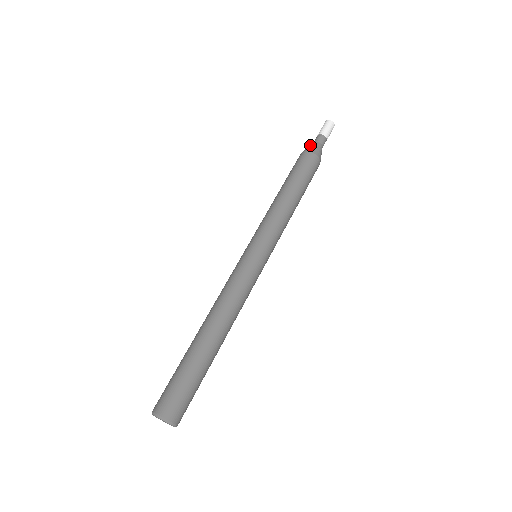
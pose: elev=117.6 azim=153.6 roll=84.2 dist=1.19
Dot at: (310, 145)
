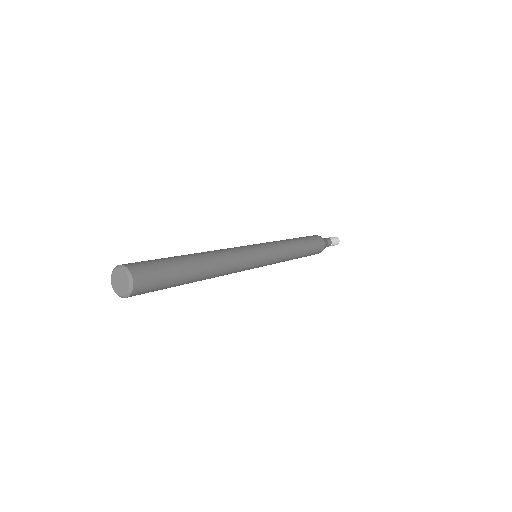
Dot at: occluded
